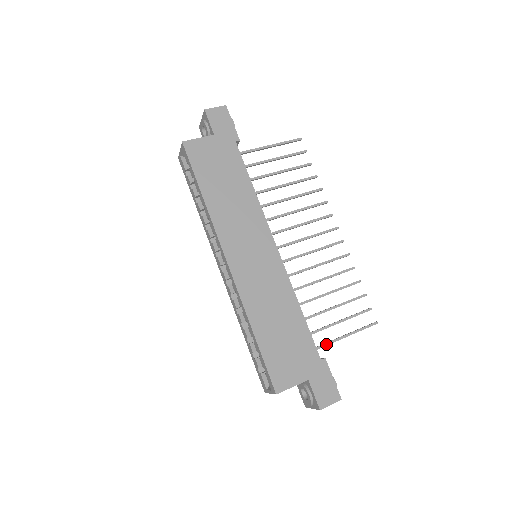
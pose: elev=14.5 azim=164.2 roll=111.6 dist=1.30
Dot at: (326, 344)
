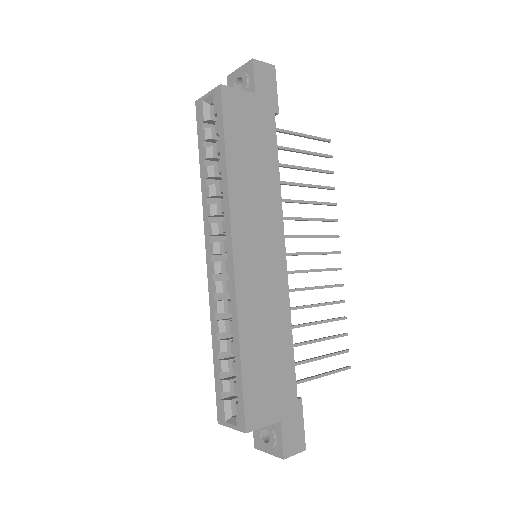
Dot at: (303, 381)
